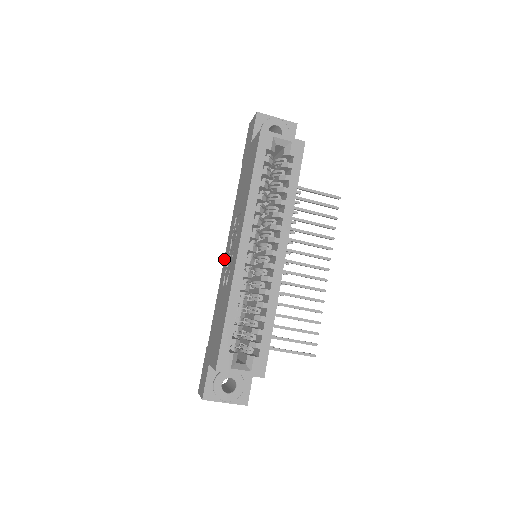
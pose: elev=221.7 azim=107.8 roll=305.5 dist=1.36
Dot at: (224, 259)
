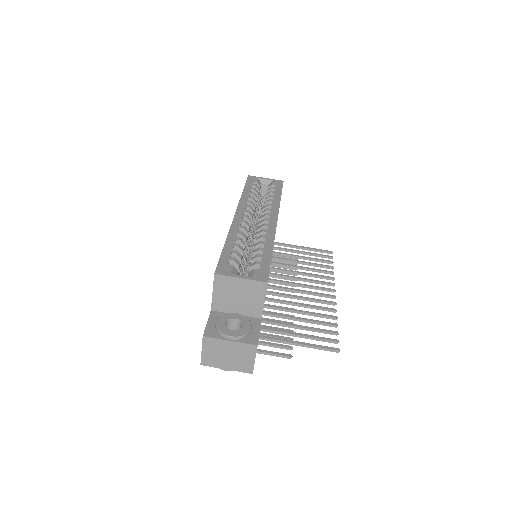
Dot at: occluded
